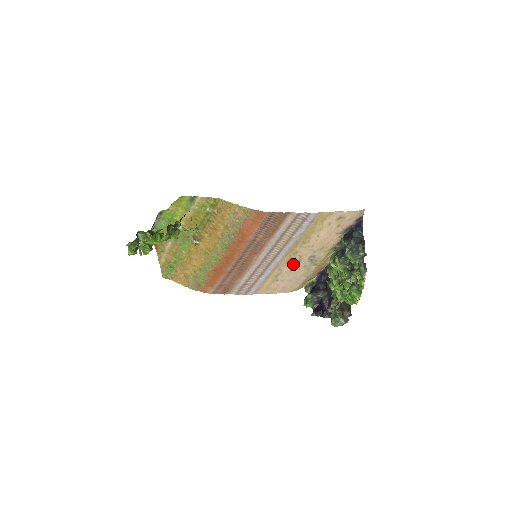
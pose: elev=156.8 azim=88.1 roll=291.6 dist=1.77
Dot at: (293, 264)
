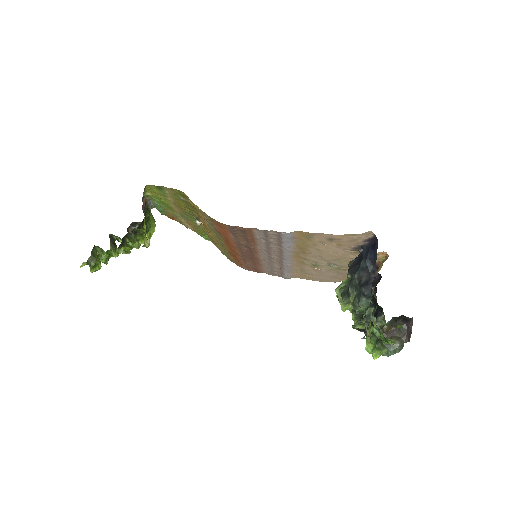
Dot at: (312, 266)
